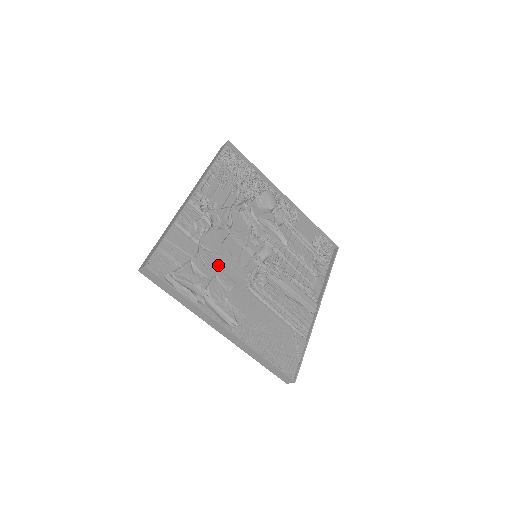
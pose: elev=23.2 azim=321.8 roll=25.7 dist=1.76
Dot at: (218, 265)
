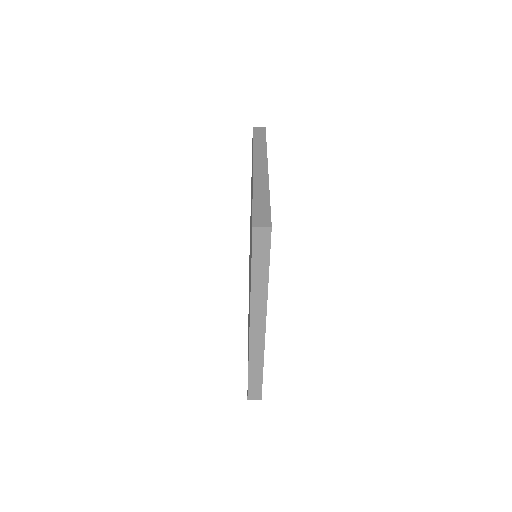
Dot at: occluded
